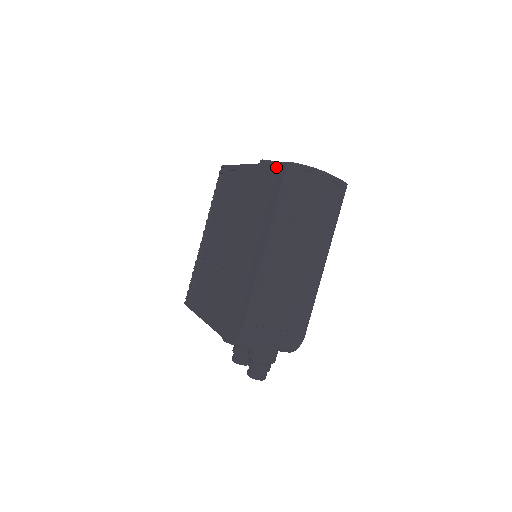
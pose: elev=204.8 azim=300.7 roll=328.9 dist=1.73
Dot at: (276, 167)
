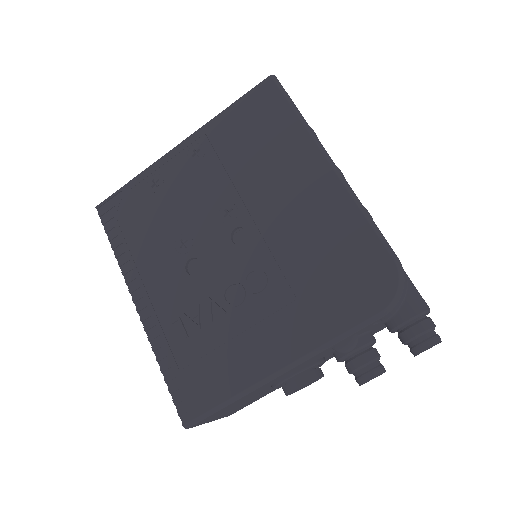
Dot at: (250, 96)
